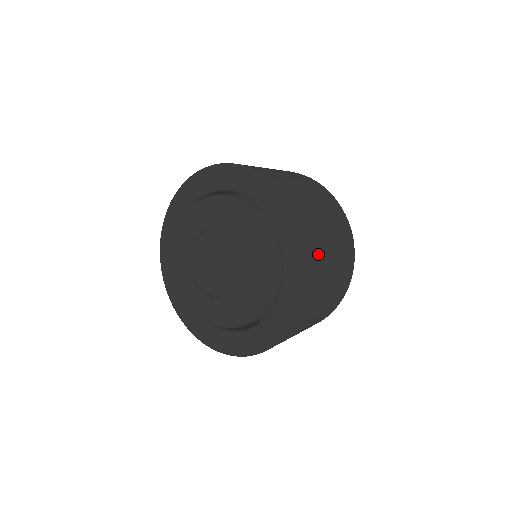
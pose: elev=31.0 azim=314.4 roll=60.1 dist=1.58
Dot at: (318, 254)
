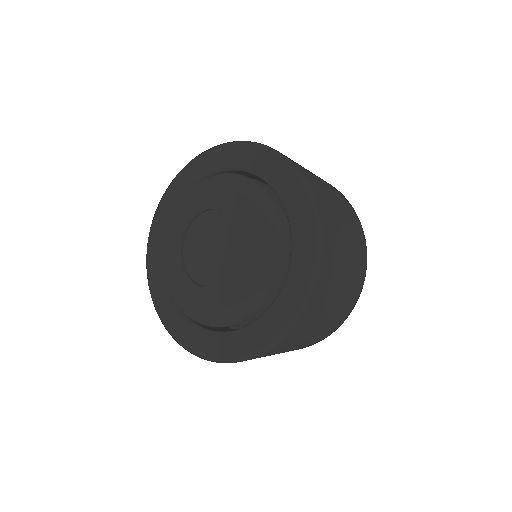
Dot at: (325, 289)
